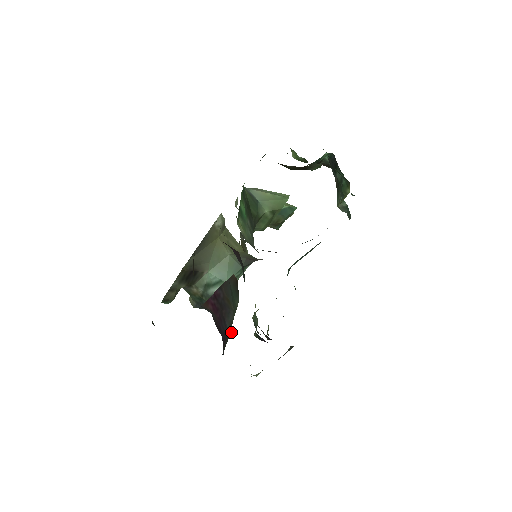
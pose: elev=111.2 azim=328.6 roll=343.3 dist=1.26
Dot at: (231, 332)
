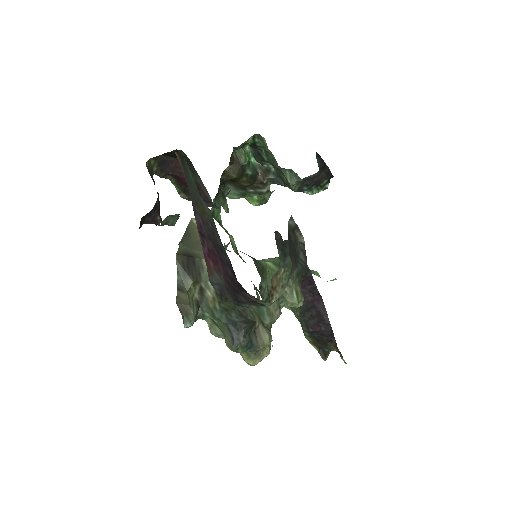
Dot at: (265, 316)
